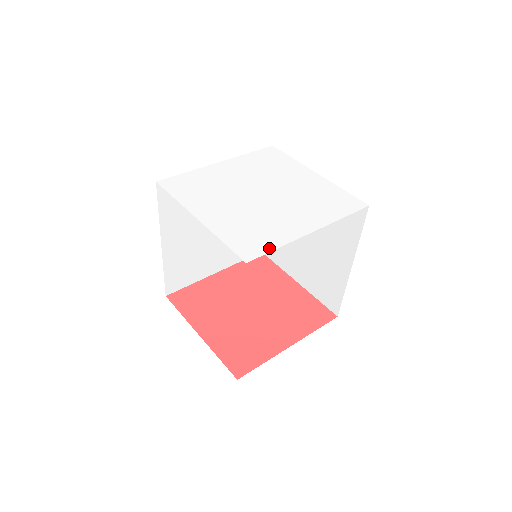
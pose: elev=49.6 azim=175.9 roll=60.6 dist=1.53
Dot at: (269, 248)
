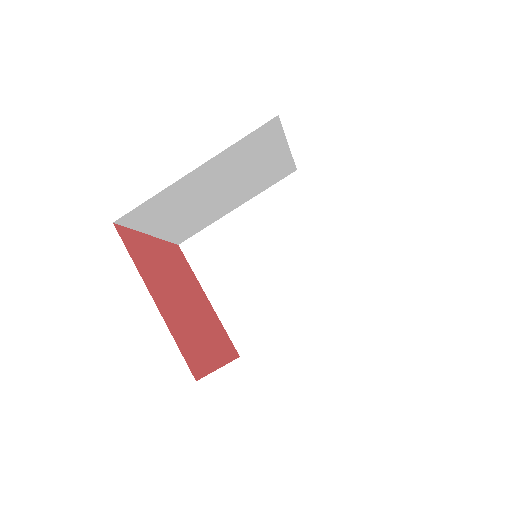
Dot at: occluded
